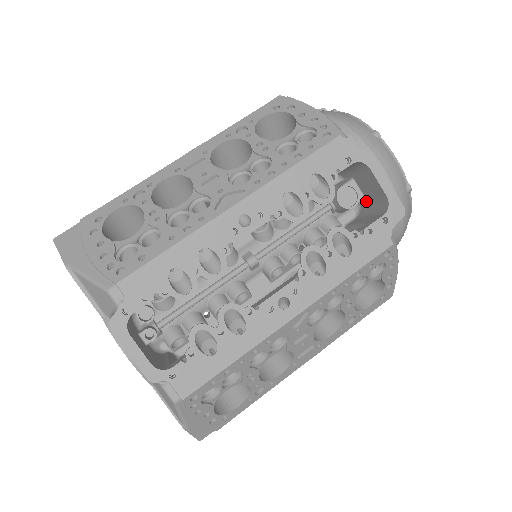
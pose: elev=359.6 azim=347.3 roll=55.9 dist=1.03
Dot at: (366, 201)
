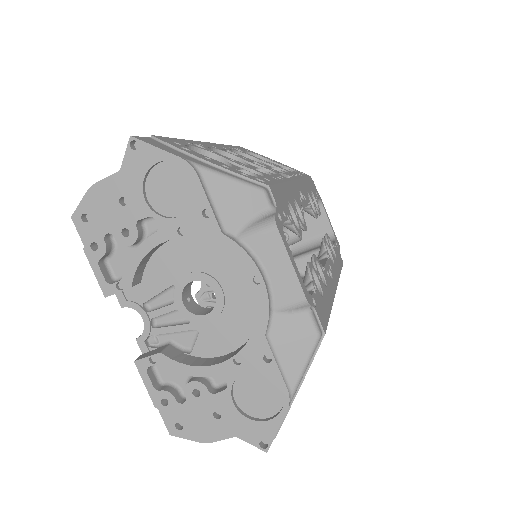
Dot at: (302, 241)
